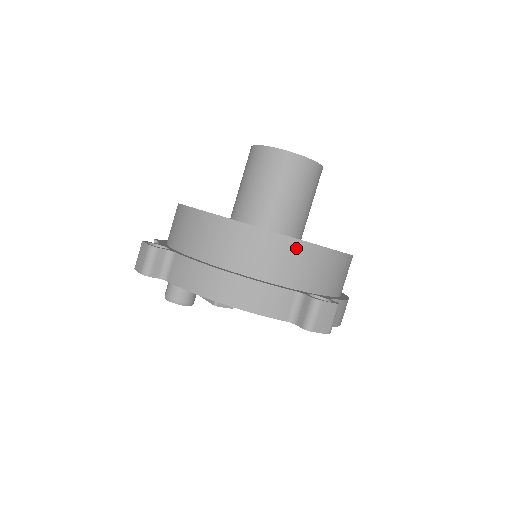
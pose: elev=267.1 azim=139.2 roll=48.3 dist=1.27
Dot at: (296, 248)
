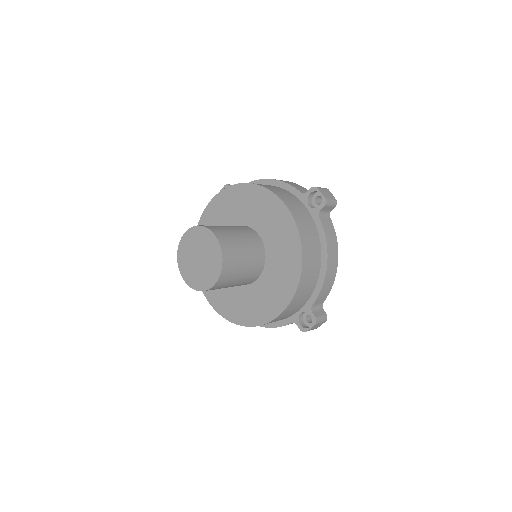
Dot at: occluded
